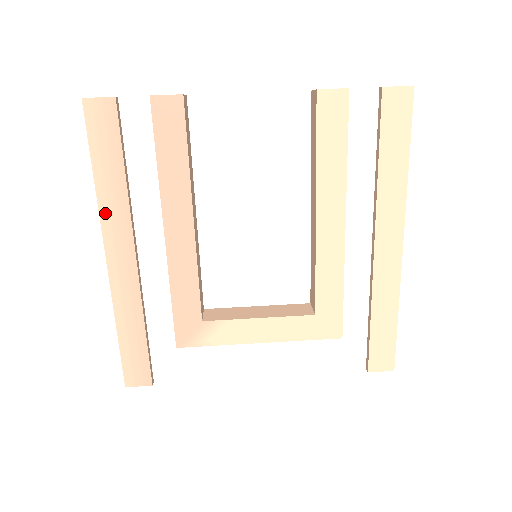
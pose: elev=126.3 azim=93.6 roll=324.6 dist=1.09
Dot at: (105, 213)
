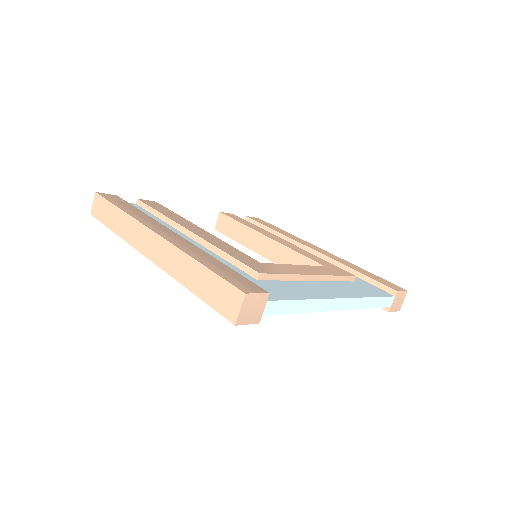
Dot at: (139, 219)
